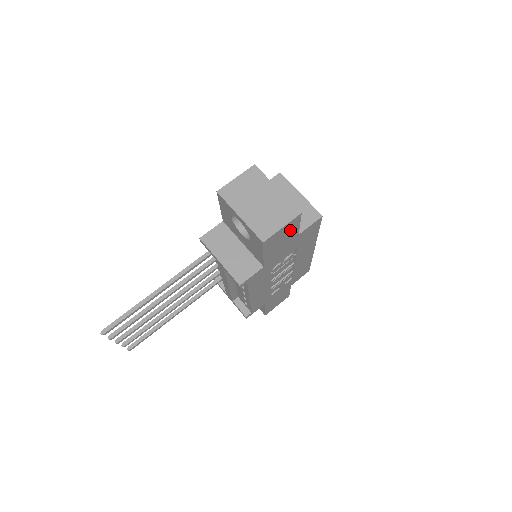
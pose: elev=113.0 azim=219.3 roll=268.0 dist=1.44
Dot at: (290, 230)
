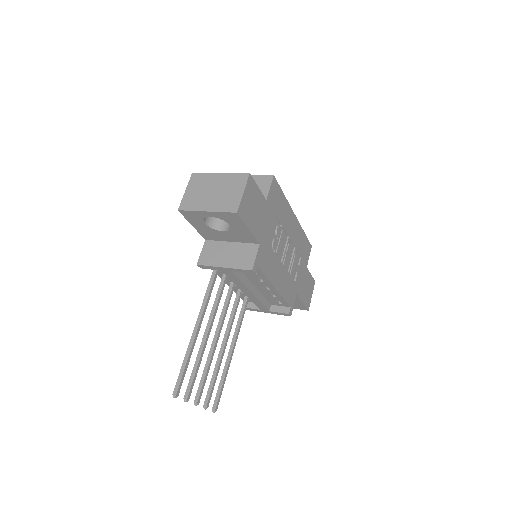
Dot at: (253, 195)
